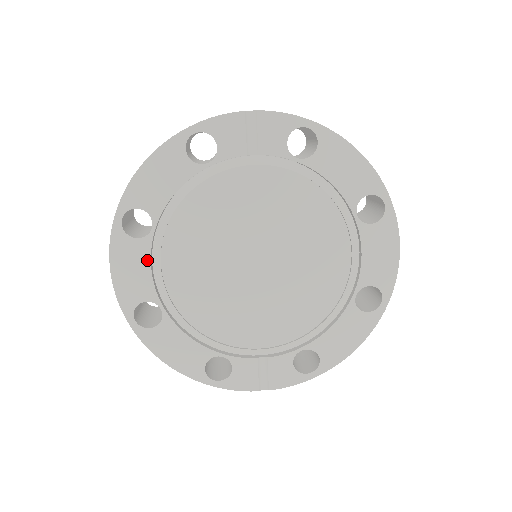
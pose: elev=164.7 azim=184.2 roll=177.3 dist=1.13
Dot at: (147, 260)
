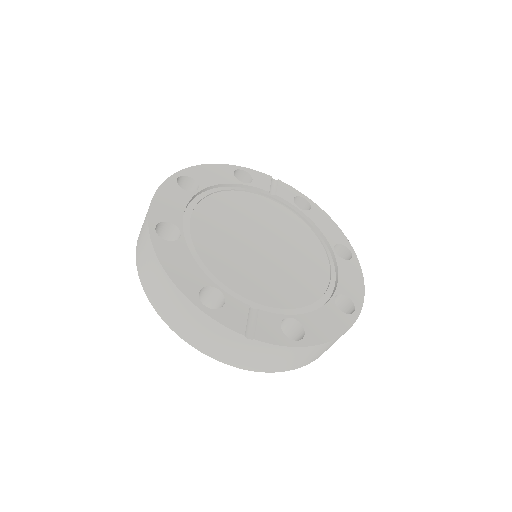
Dot at: (185, 203)
